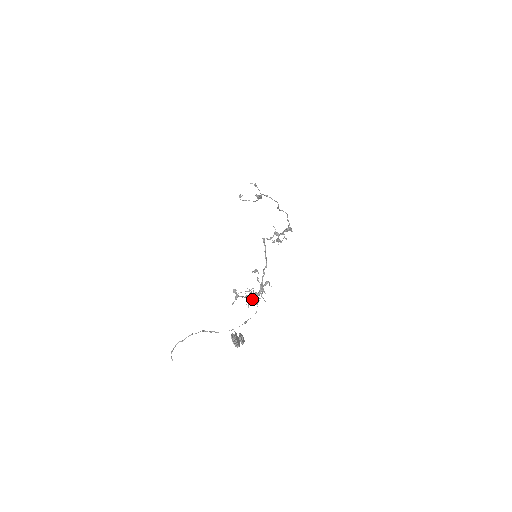
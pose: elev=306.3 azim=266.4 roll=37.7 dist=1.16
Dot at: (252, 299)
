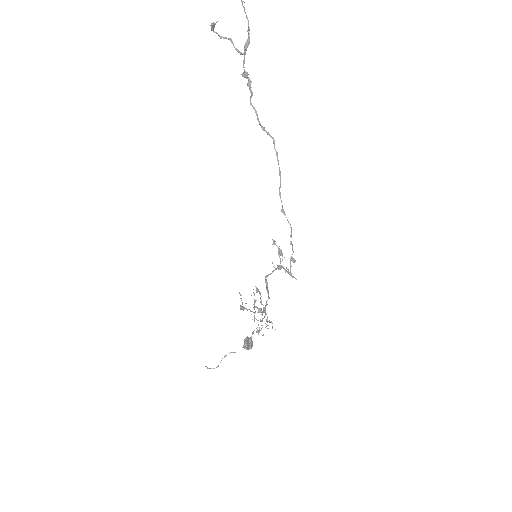
Dot at: (258, 332)
